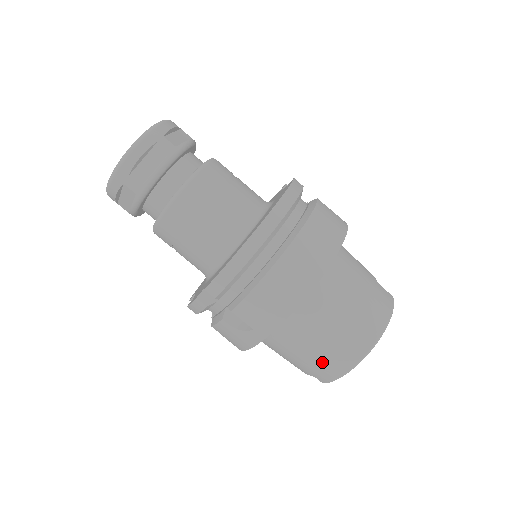
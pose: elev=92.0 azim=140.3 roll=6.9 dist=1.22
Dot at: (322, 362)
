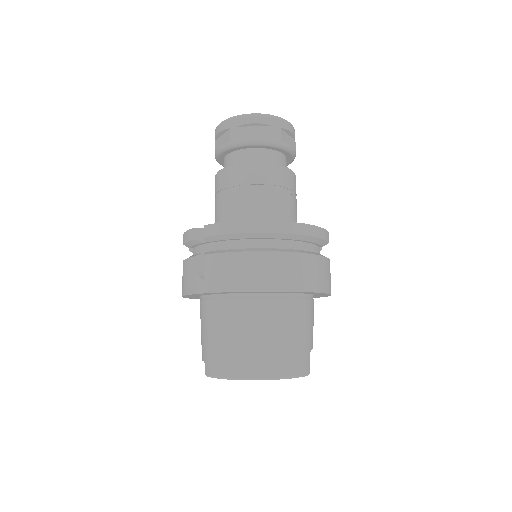
Dot at: (220, 353)
